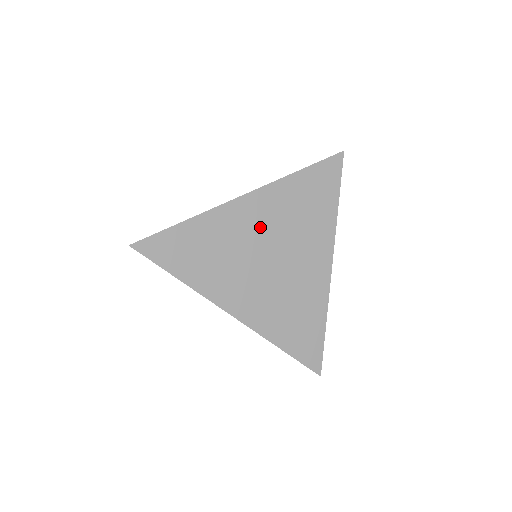
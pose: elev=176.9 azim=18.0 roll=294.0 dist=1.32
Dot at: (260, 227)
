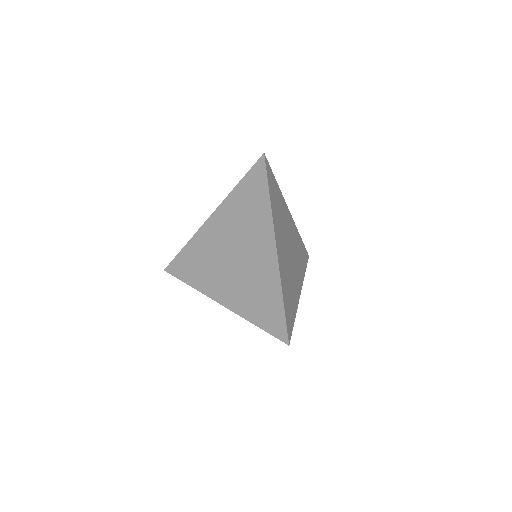
Dot at: (223, 236)
